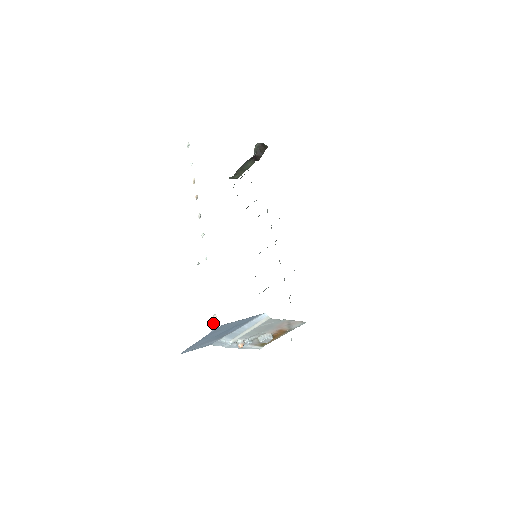
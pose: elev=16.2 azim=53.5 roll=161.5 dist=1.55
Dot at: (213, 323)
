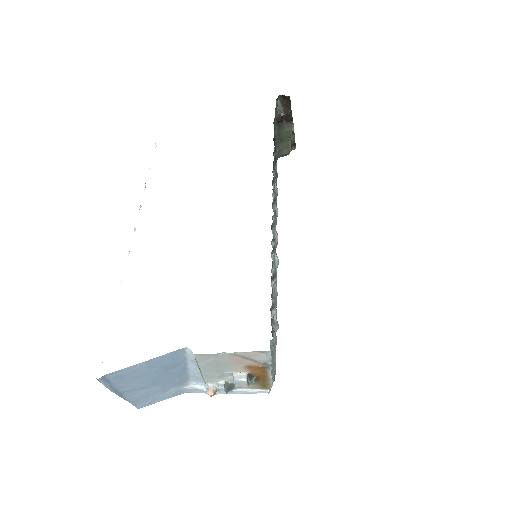
Dot at: occluded
